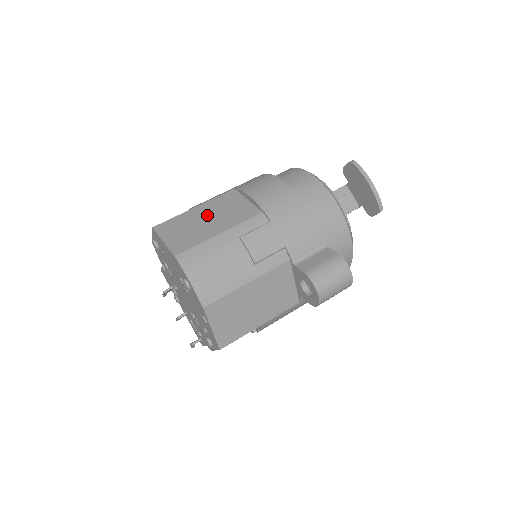
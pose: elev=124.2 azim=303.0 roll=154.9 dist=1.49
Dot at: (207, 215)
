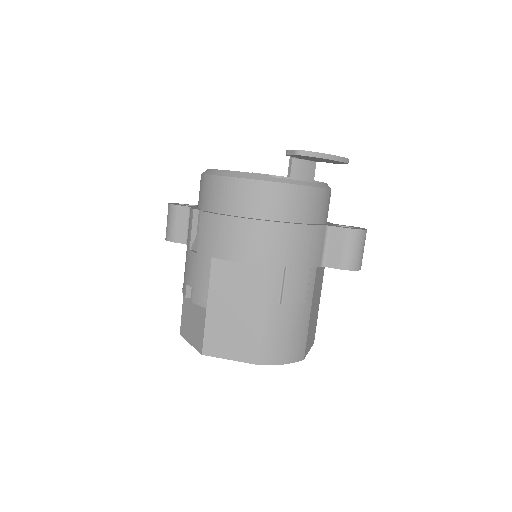
Dot at: (229, 307)
